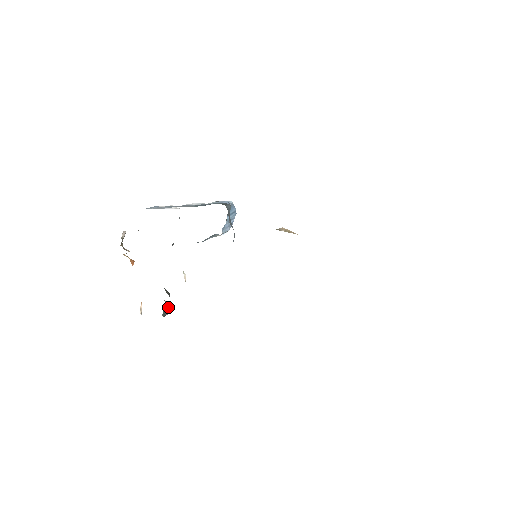
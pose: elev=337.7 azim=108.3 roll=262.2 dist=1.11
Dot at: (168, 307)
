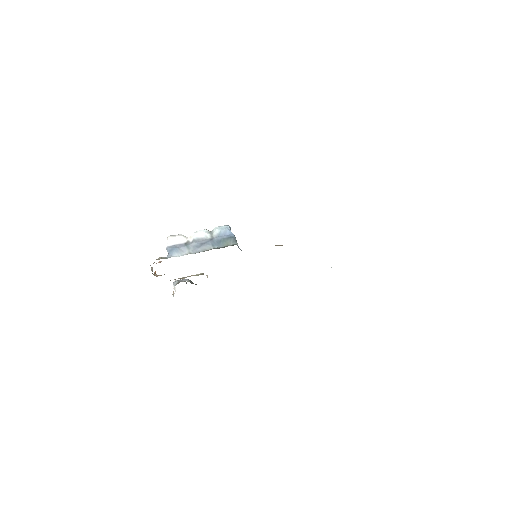
Dot at: (186, 282)
